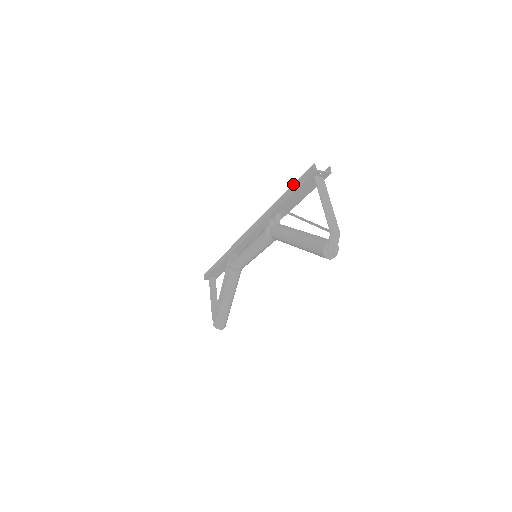
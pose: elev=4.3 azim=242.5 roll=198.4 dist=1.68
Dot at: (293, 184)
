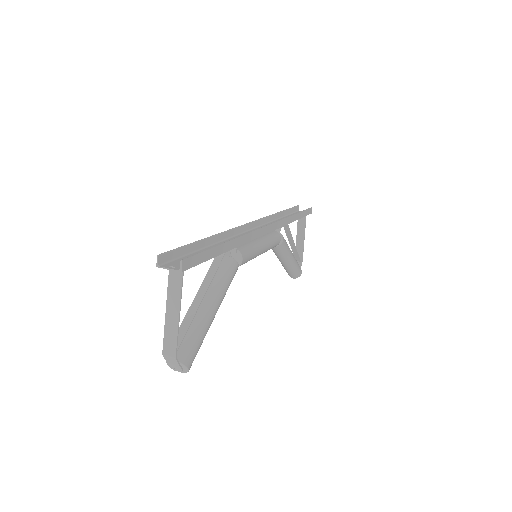
Dot at: (188, 244)
